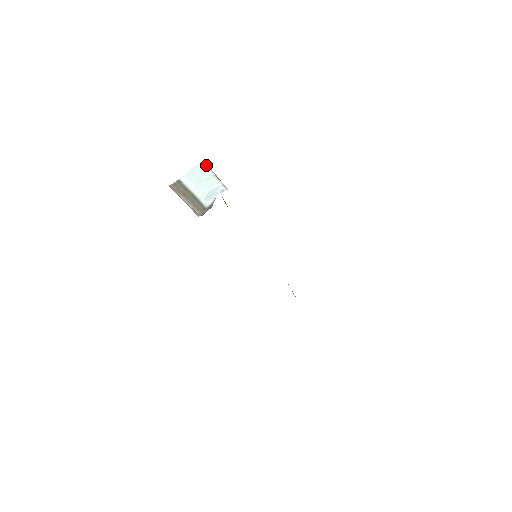
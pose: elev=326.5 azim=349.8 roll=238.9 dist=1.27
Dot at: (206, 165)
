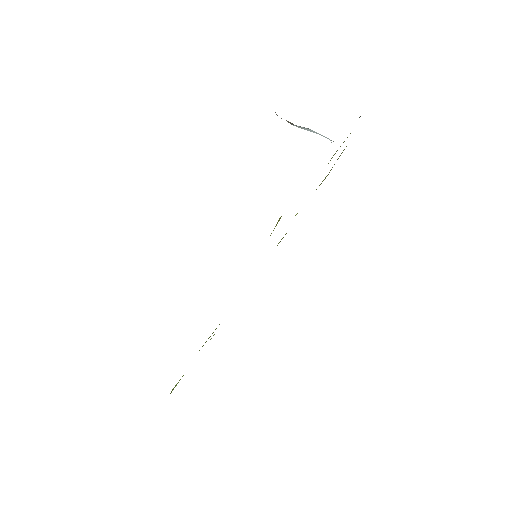
Dot at: occluded
